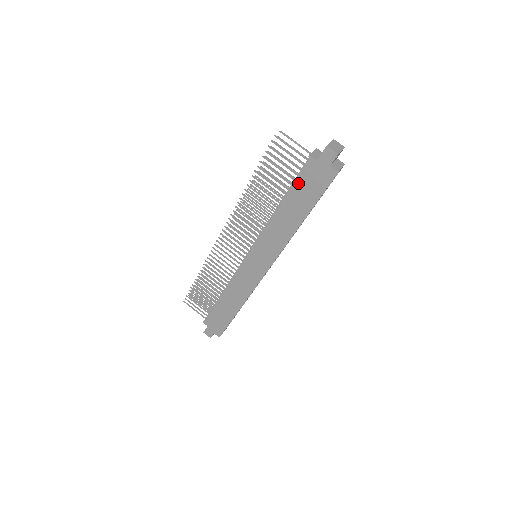
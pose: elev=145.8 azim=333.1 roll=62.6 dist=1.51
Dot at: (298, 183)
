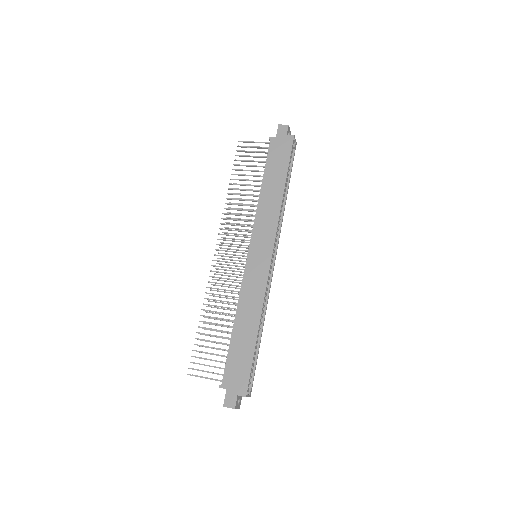
Dot at: (269, 160)
